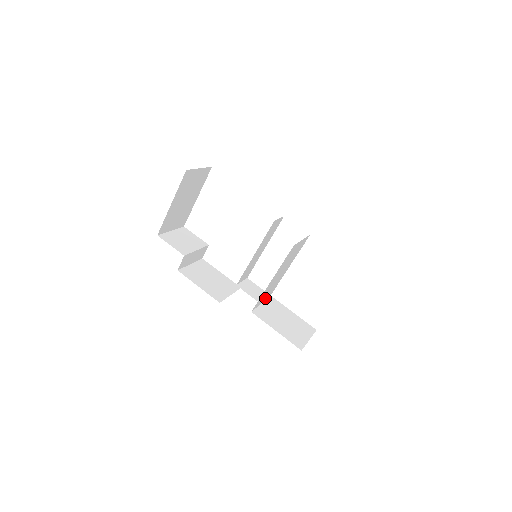
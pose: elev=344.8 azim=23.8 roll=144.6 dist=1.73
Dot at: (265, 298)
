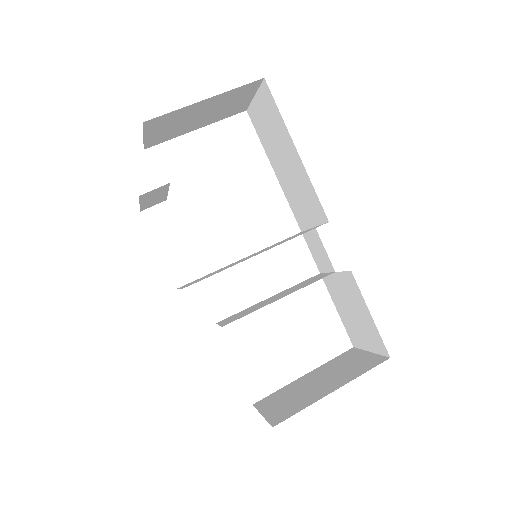
Dot at: (226, 322)
